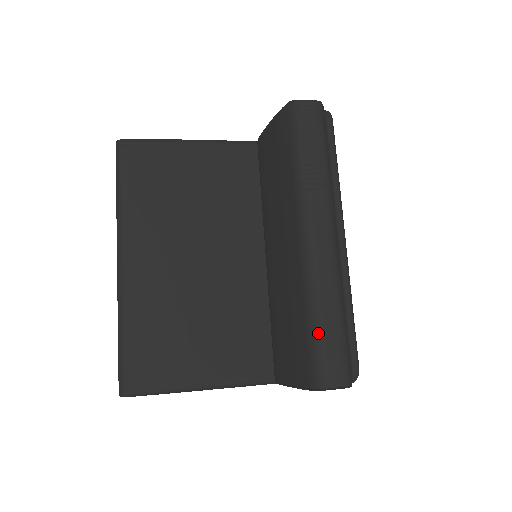
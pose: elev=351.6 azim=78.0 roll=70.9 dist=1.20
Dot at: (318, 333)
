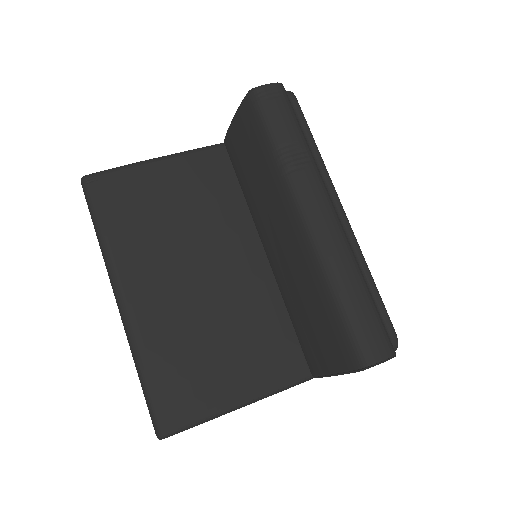
Dot at: (347, 311)
